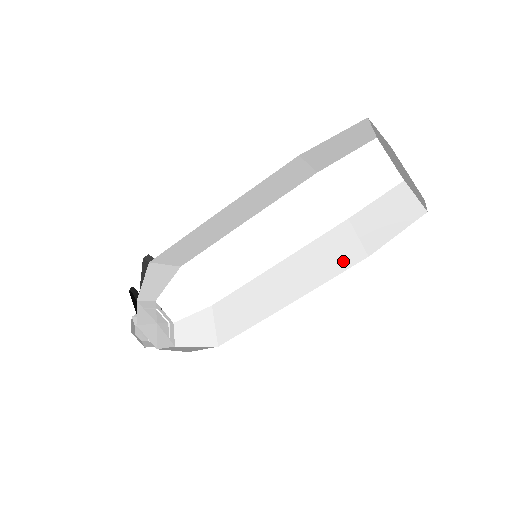
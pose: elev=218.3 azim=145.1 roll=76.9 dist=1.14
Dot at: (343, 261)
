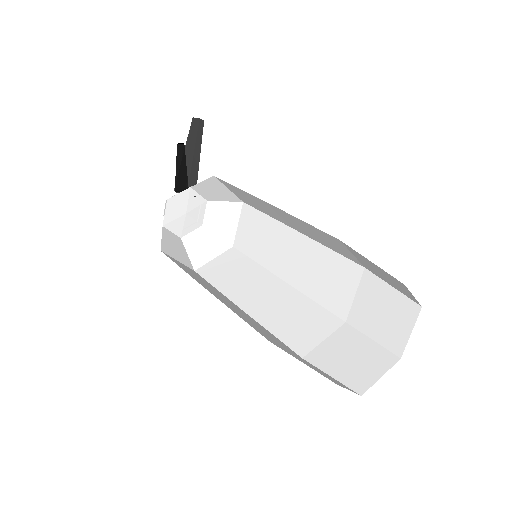
Dot at: (331, 300)
